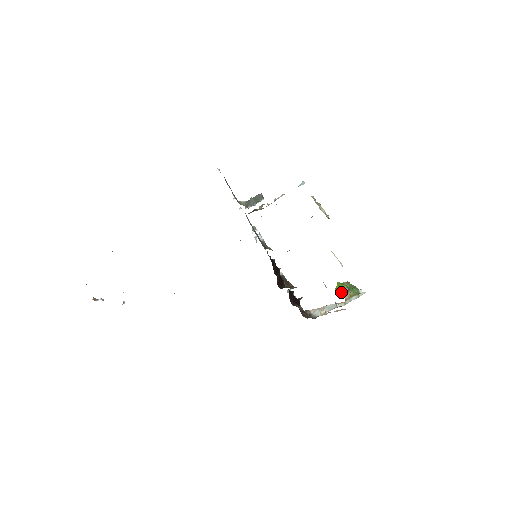
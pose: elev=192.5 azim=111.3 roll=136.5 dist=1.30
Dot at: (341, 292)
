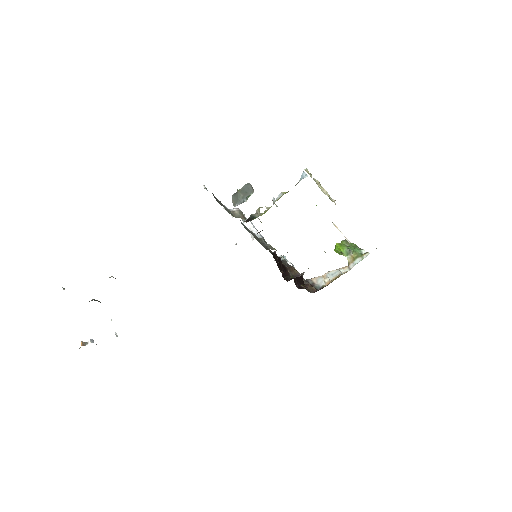
Dot at: (342, 254)
